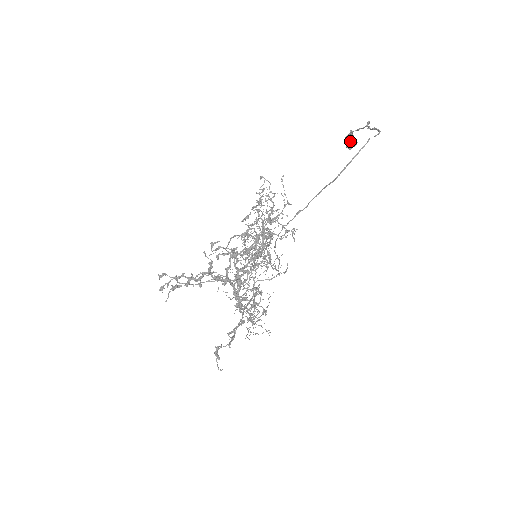
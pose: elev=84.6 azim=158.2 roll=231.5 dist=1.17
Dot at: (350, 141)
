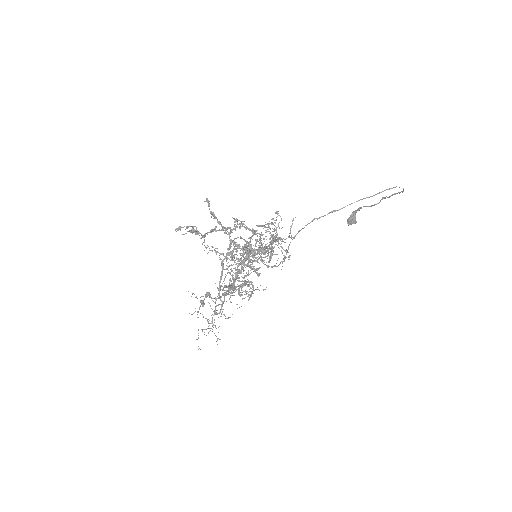
Dot at: (354, 217)
